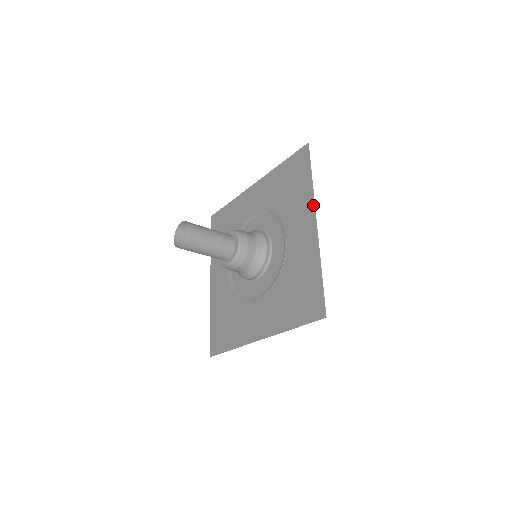
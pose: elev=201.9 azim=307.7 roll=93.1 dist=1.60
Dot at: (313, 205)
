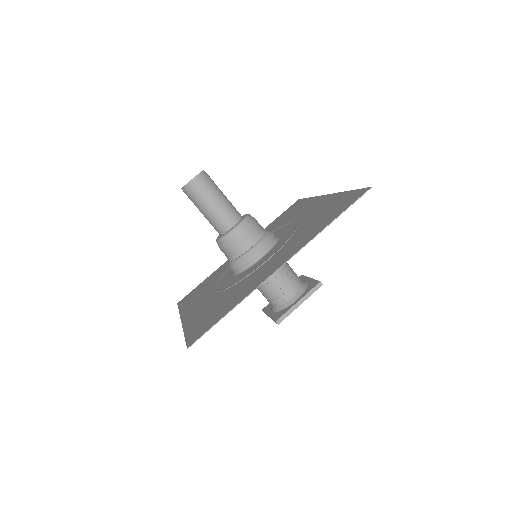
Dot at: (319, 196)
